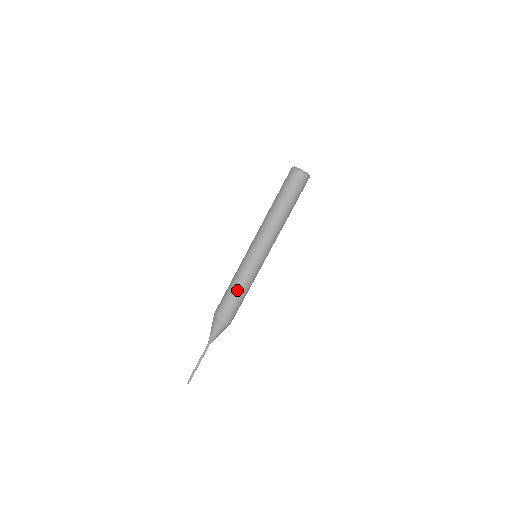
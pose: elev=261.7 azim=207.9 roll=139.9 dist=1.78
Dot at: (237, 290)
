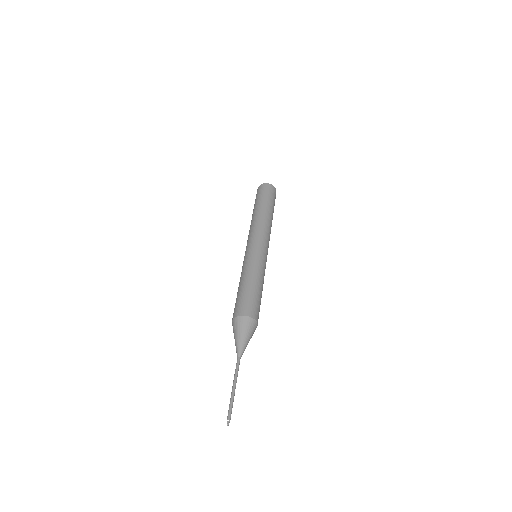
Dot at: (256, 282)
